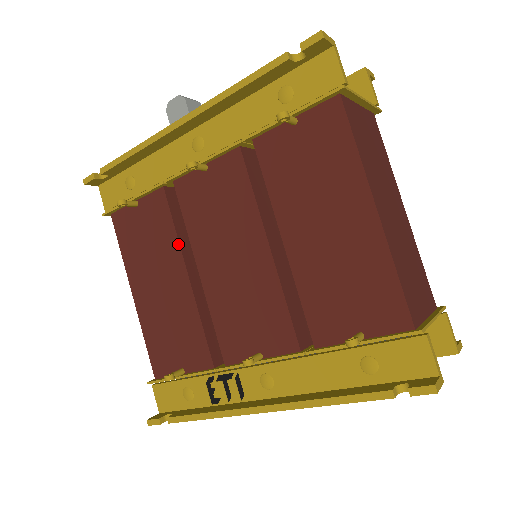
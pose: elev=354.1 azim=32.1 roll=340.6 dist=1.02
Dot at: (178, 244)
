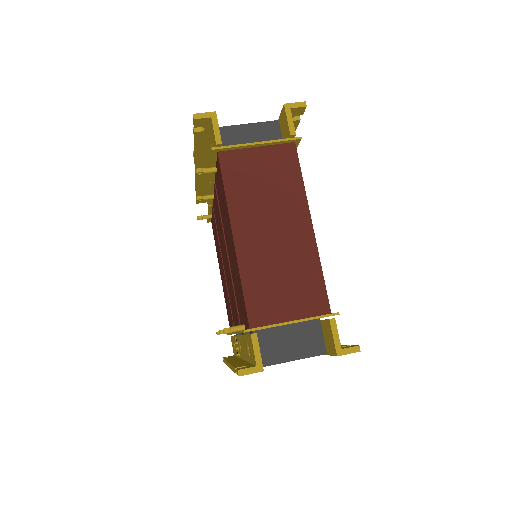
Dot at: (219, 246)
